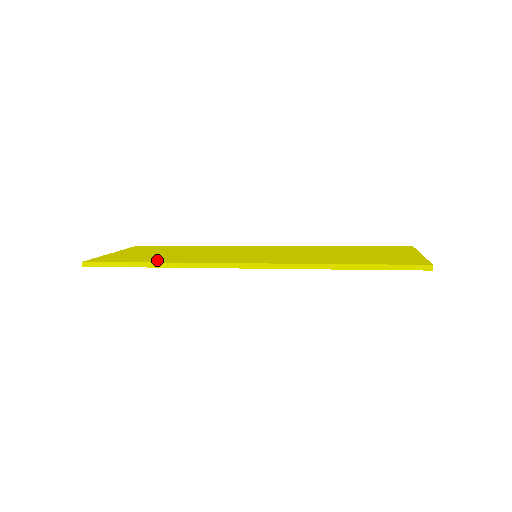
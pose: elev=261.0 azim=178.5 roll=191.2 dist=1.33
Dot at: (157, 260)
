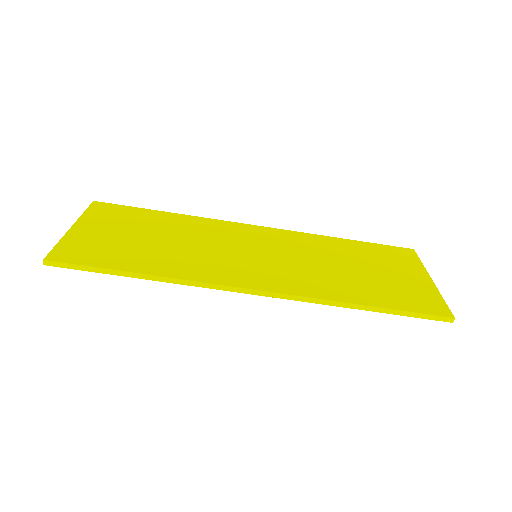
Dot at: (144, 265)
